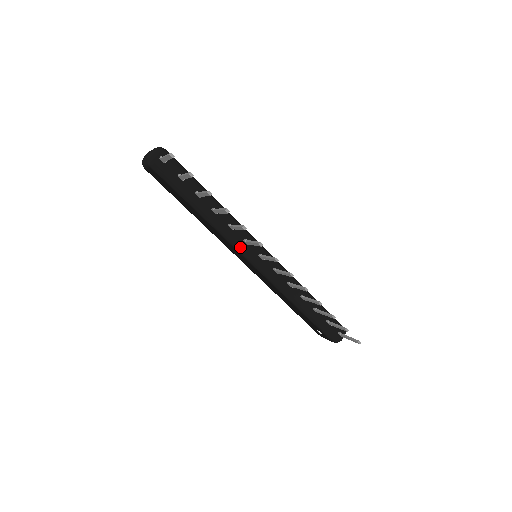
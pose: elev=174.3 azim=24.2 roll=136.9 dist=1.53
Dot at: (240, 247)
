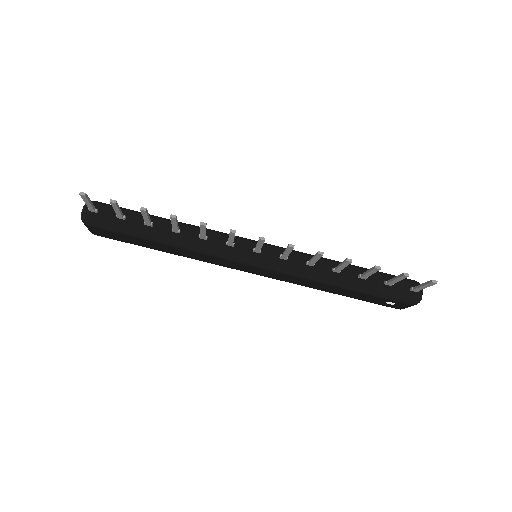
Dot at: (227, 254)
